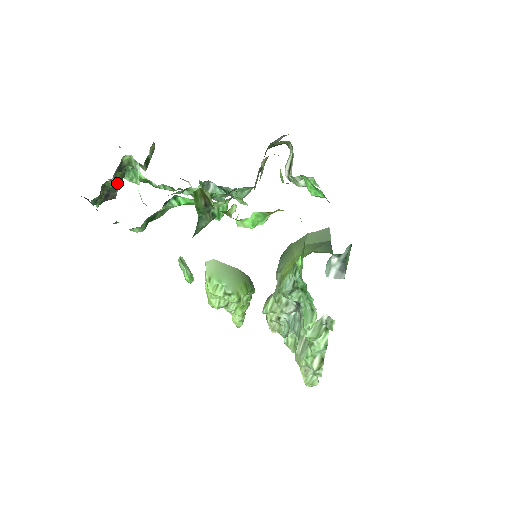
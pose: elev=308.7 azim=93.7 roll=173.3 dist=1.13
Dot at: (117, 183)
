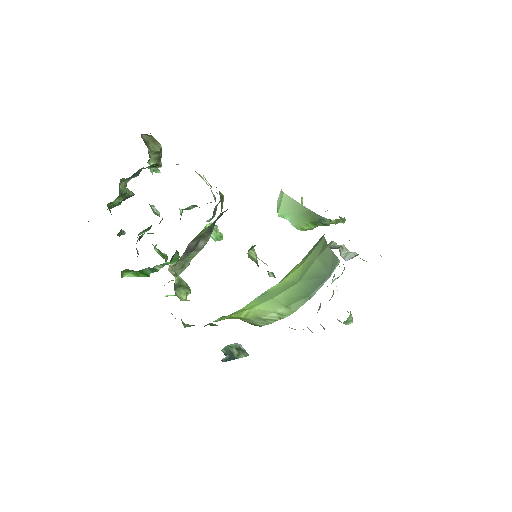
Dot at: (120, 200)
